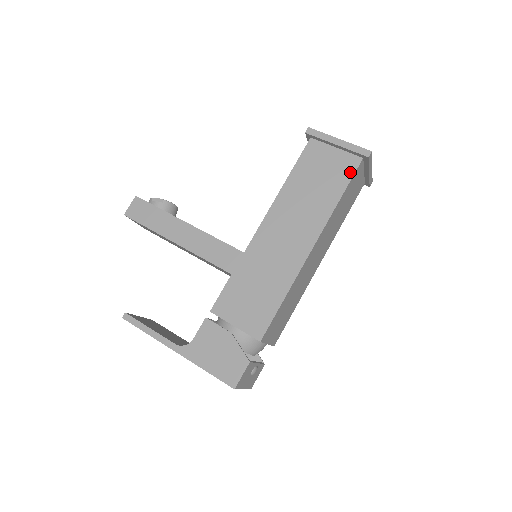
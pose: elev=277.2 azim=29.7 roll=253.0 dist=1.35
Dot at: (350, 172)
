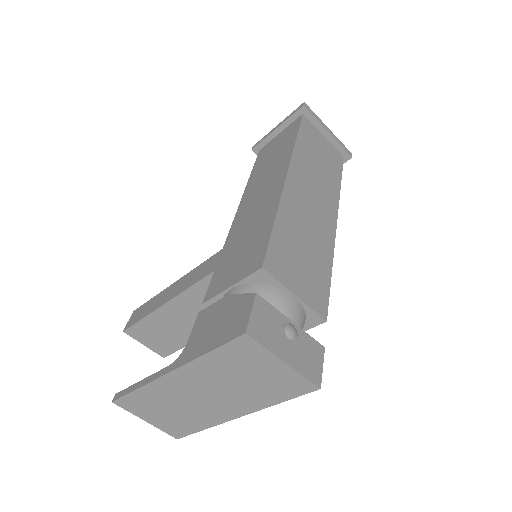
Dot at: (296, 126)
